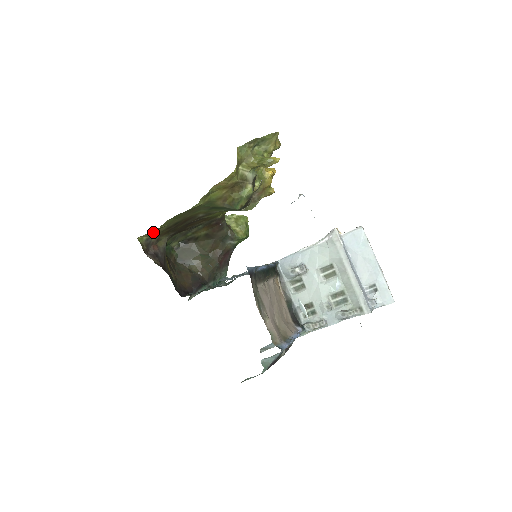
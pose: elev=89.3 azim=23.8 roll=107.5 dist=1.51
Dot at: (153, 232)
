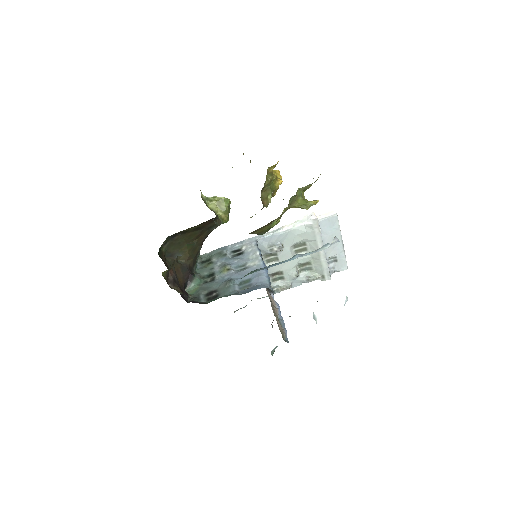
Dot at: occluded
